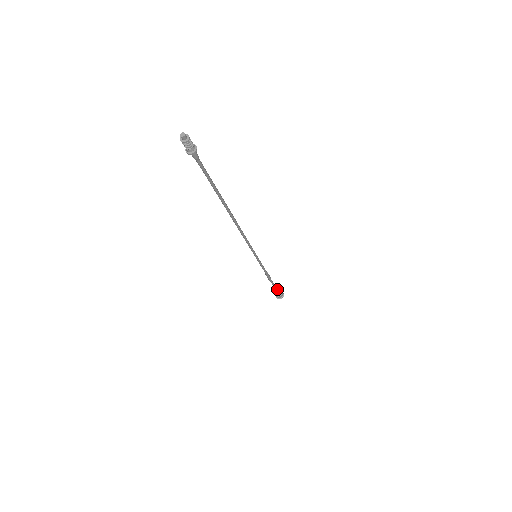
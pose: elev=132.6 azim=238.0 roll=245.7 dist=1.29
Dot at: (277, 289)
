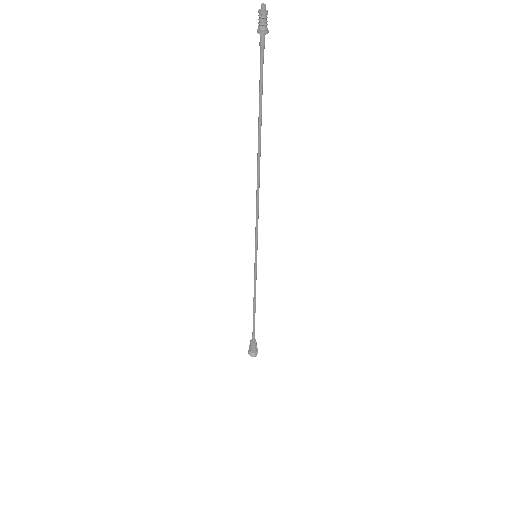
Dot at: (254, 336)
